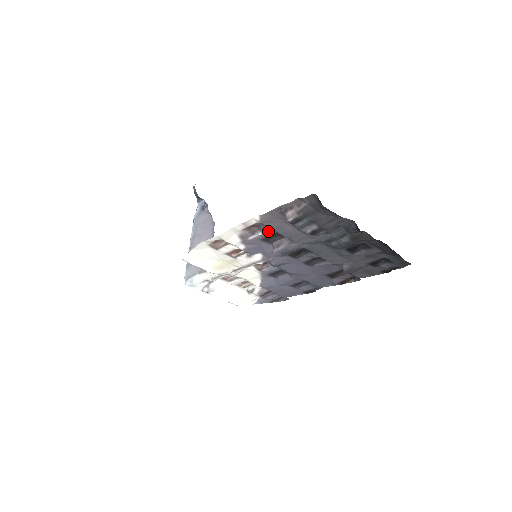
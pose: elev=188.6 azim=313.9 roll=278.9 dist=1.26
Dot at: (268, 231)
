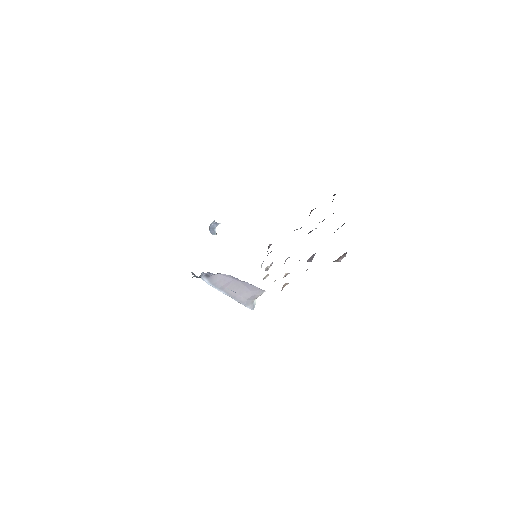
Dot at: occluded
